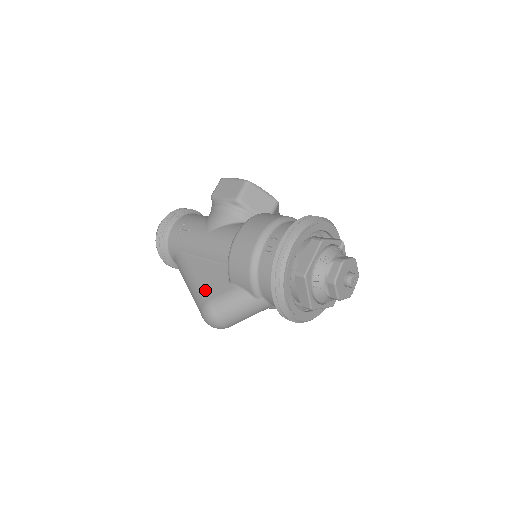
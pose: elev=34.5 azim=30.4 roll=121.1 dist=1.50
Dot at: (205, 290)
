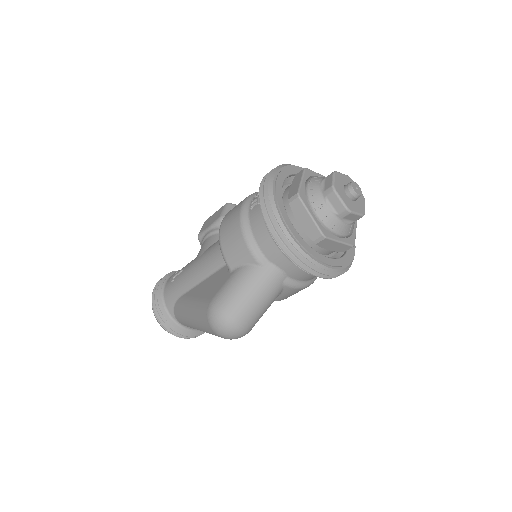
Dot at: (206, 297)
